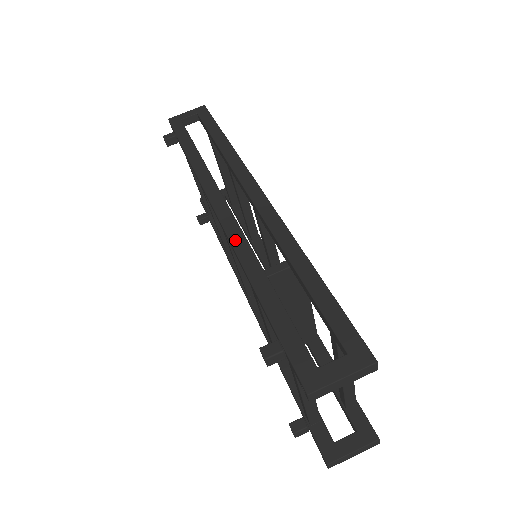
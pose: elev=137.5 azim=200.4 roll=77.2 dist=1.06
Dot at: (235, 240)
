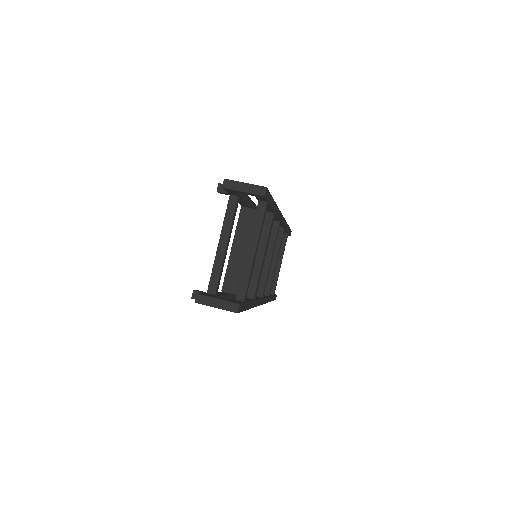
Dot at: occluded
